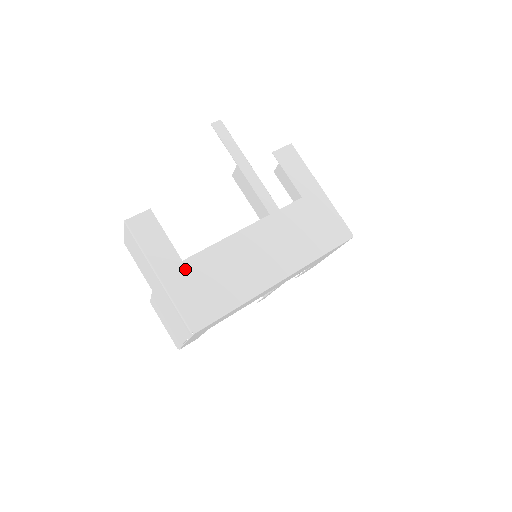
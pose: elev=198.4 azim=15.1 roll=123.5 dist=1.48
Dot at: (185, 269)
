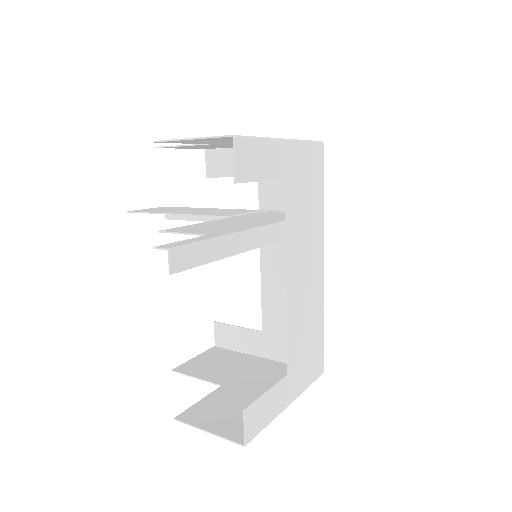
Dot at: (294, 372)
